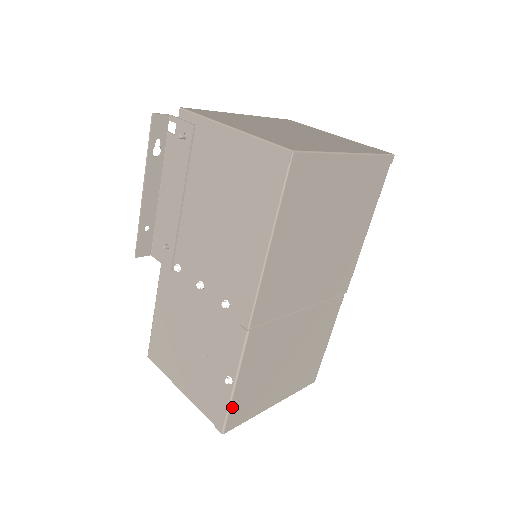
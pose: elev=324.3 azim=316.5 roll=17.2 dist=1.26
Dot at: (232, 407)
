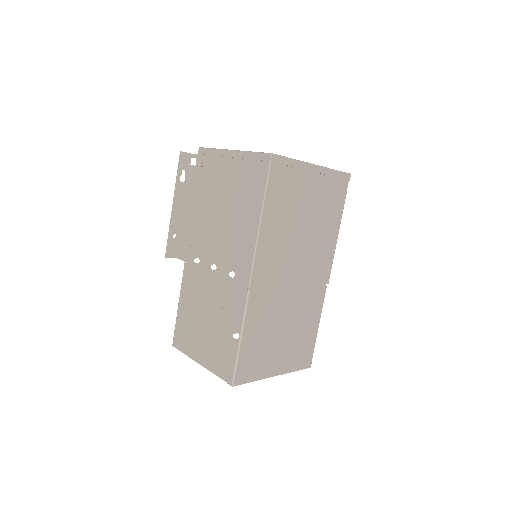
Dot at: (239, 361)
